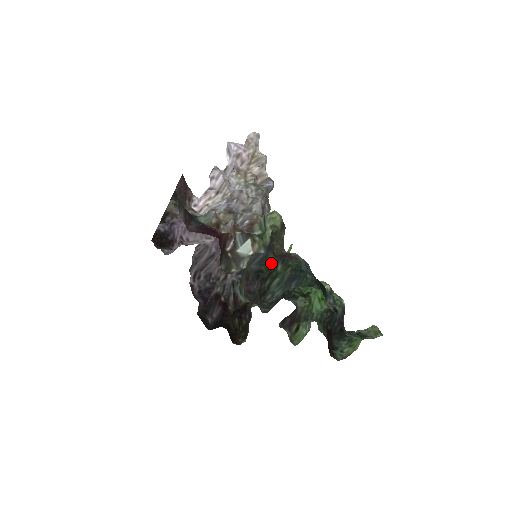
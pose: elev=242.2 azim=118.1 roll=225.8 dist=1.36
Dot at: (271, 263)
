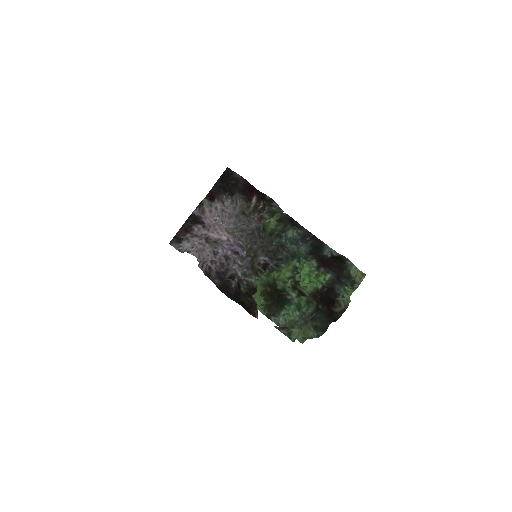
Dot at: (275, 245)
